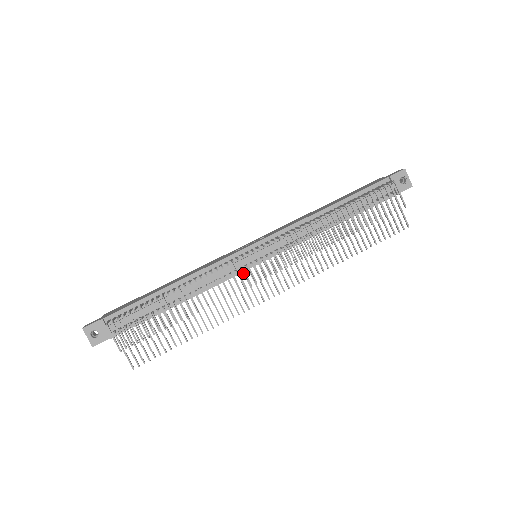
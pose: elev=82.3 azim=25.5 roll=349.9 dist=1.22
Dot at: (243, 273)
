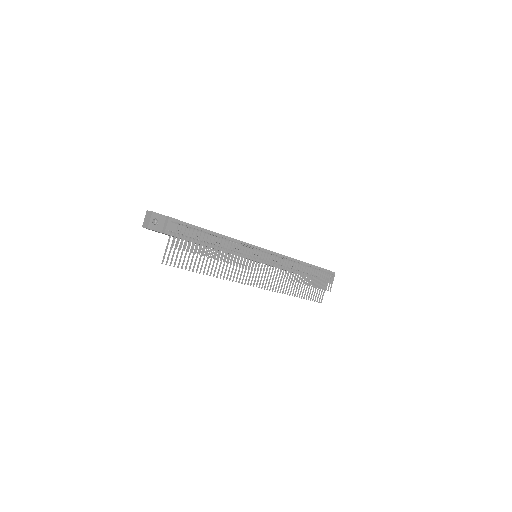
Dot at: occluded
